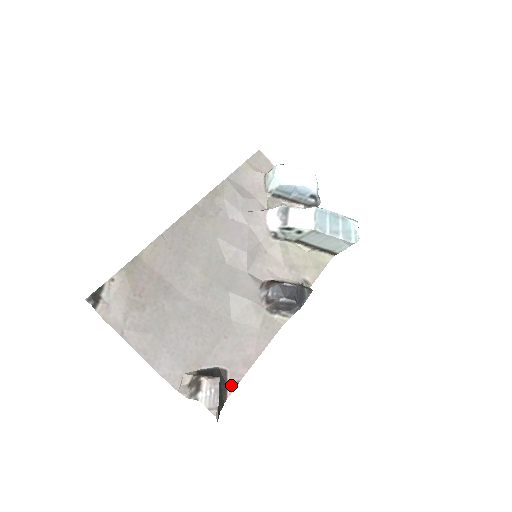
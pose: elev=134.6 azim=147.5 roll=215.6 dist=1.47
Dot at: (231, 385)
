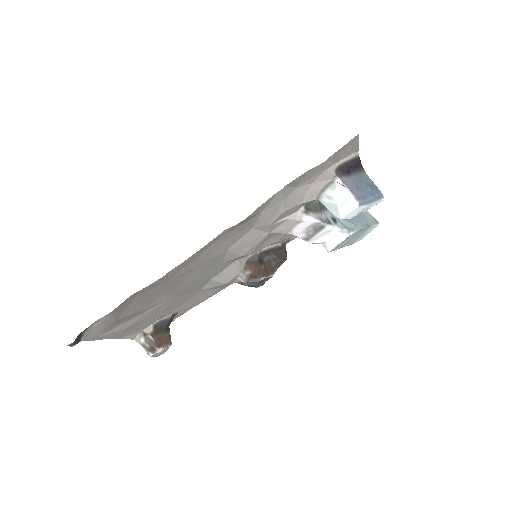
Dot at: (176, 317)
